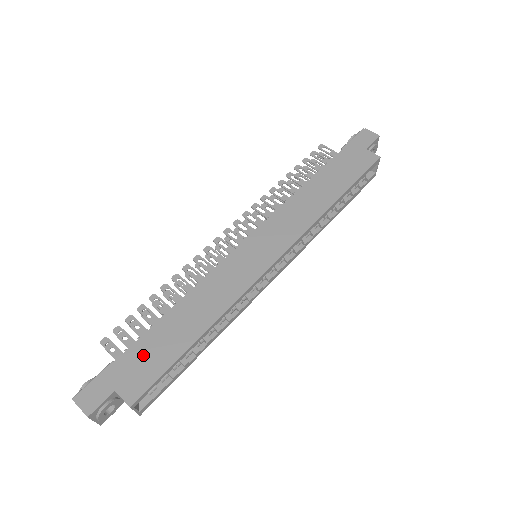
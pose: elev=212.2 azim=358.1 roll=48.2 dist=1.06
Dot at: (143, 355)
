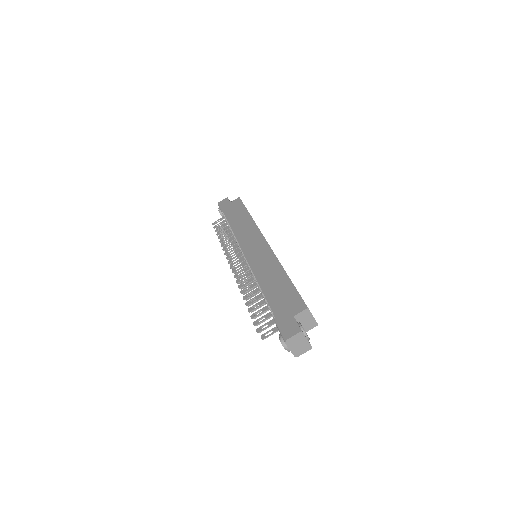
Dot at: (280, 302)
